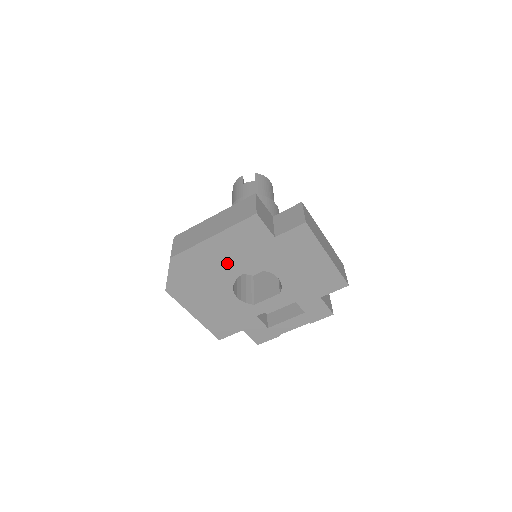
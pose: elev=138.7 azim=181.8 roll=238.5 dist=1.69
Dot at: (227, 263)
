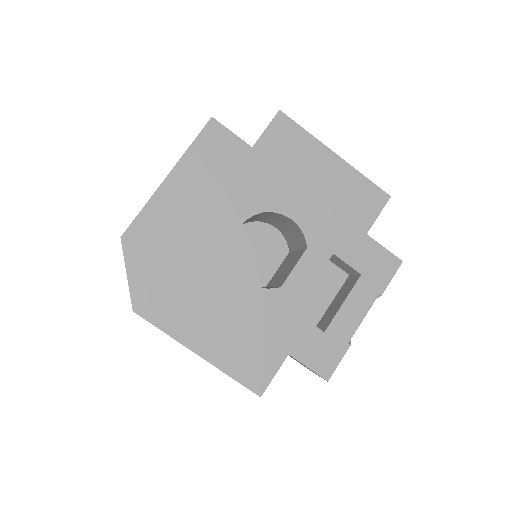
Dot at: (207, 217)
